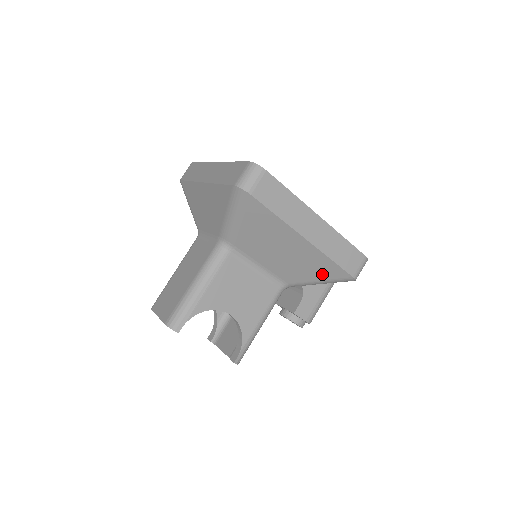
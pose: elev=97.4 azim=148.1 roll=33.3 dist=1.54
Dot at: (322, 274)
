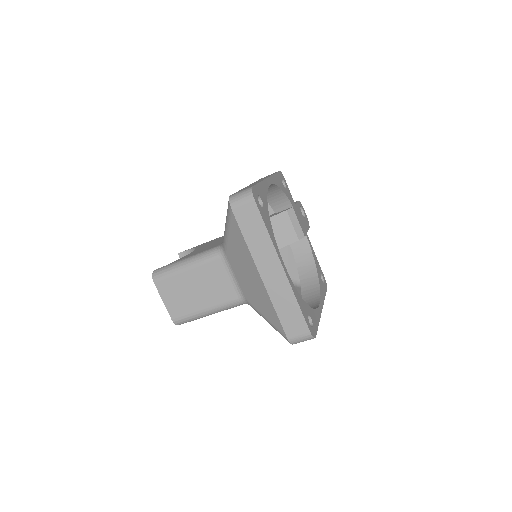
Dot at: occluded
